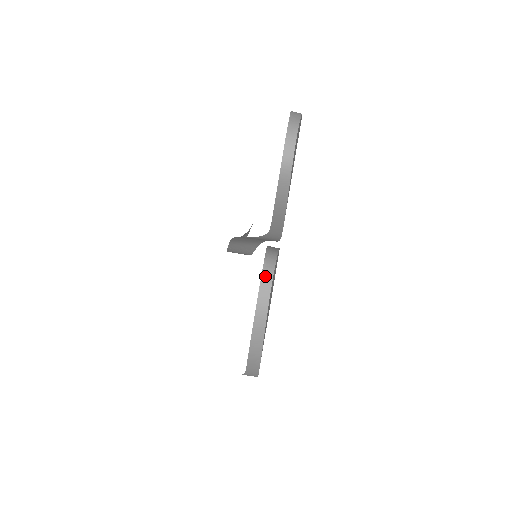
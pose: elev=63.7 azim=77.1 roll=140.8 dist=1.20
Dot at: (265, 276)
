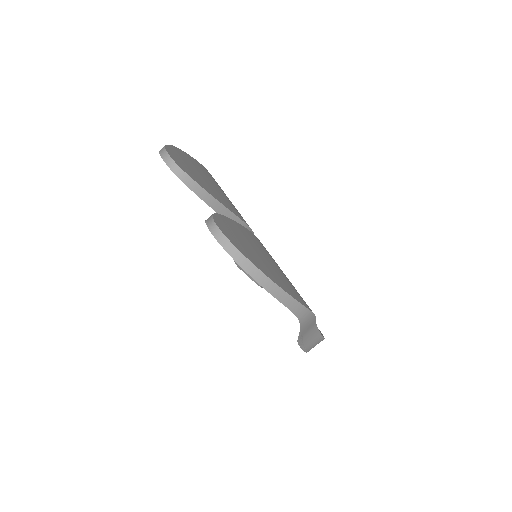
Dot at: (210, 227)
